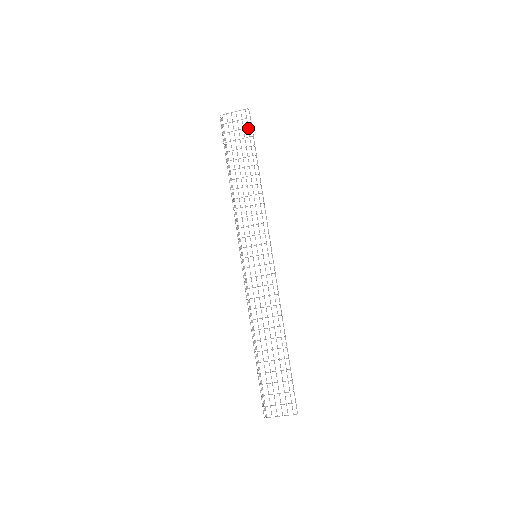
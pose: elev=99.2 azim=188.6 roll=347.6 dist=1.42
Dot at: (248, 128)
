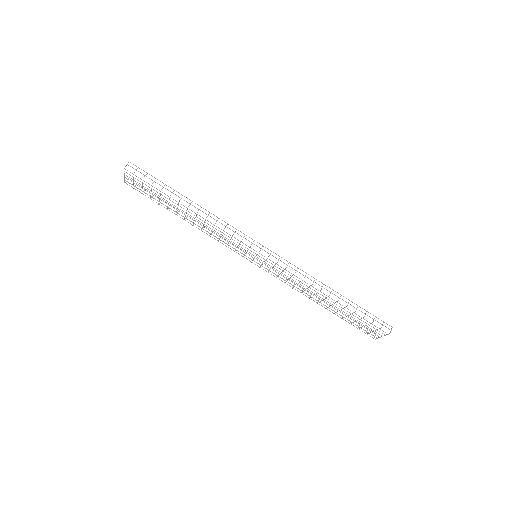
Dot at: occluded
